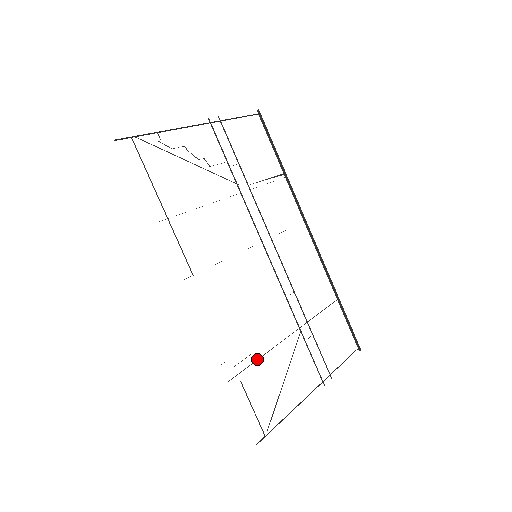
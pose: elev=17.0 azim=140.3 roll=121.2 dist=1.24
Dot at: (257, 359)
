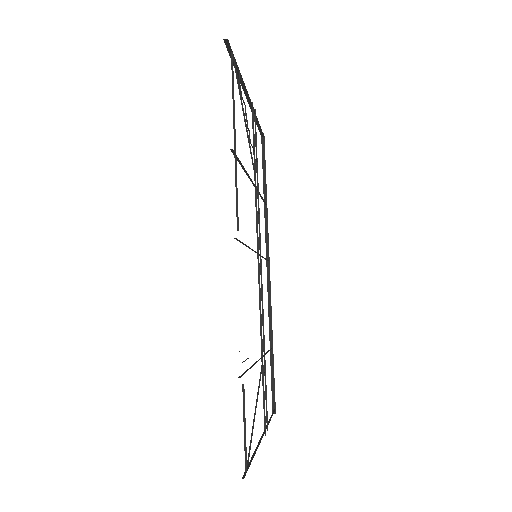
Dot at: (249, 368)
